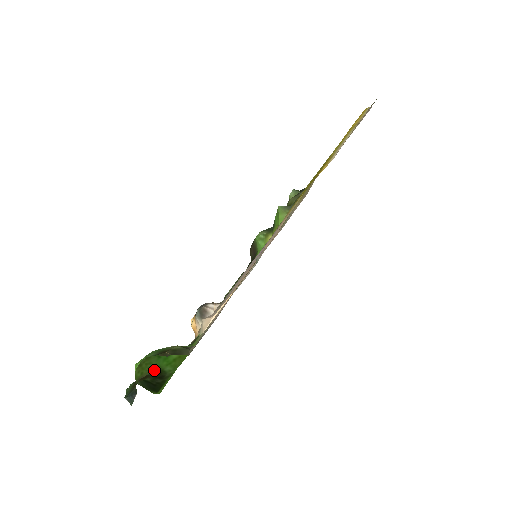
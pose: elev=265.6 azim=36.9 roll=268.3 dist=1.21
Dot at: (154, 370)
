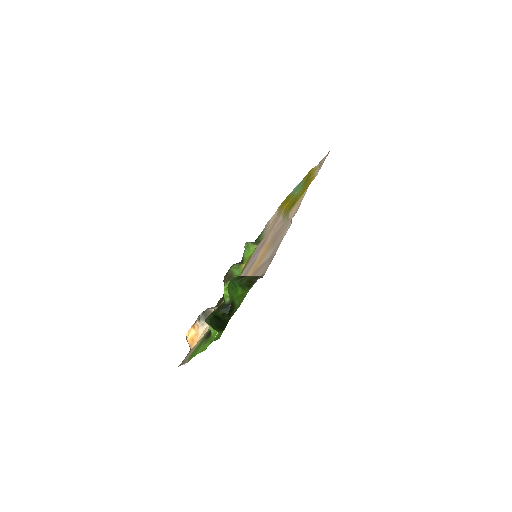
Dot at: occluded
